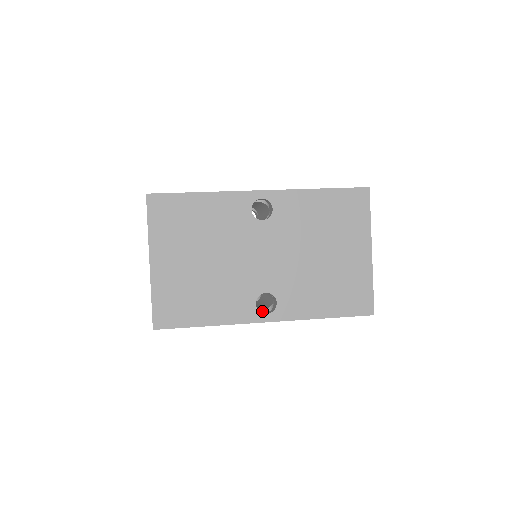
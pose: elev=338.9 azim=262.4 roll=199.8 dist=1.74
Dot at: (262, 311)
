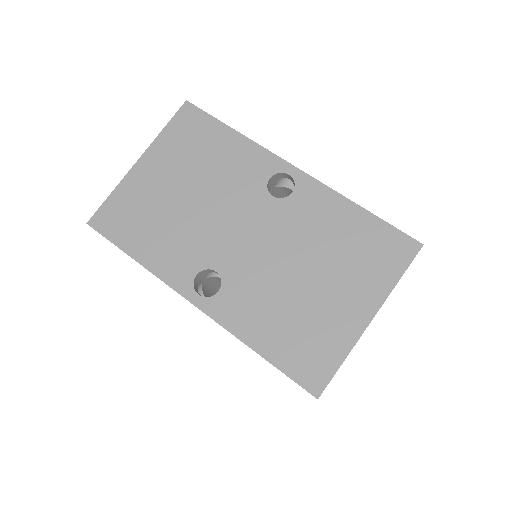
Dot at: occluded
